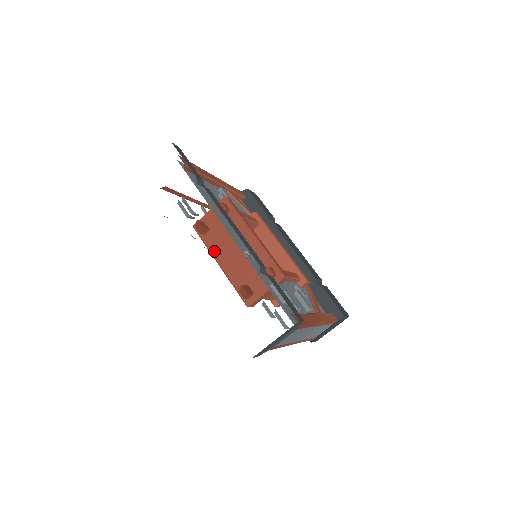
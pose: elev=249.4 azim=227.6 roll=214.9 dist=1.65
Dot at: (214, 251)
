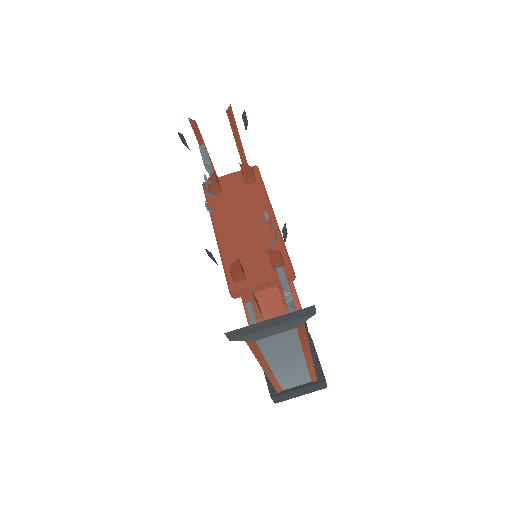
Dot at: (216, 216)
